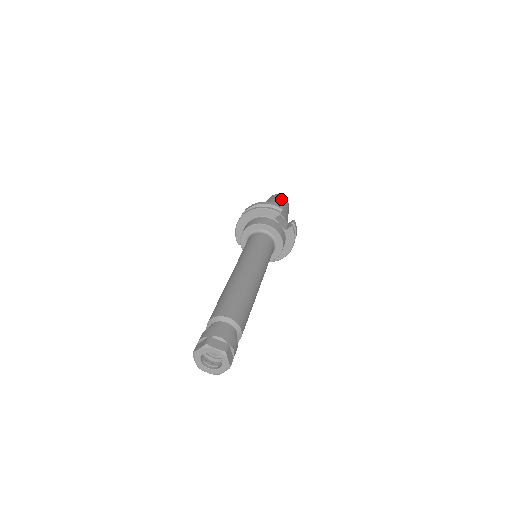
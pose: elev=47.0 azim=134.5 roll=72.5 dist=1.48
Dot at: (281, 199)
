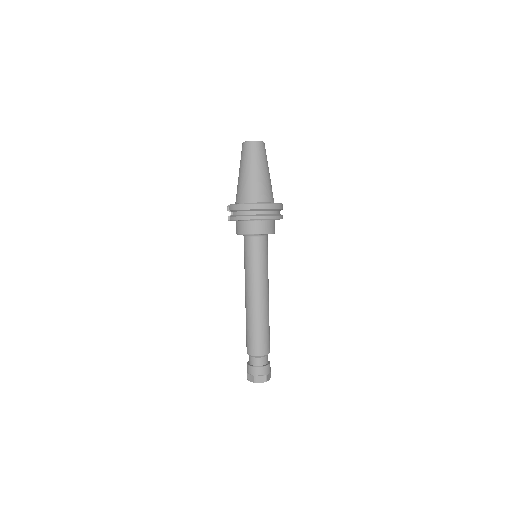
Dot at: occluded
